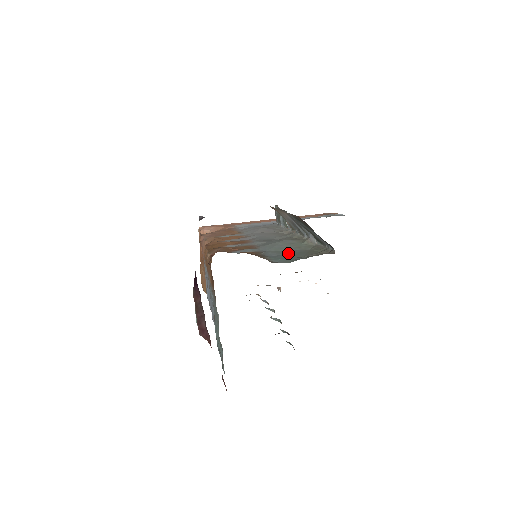
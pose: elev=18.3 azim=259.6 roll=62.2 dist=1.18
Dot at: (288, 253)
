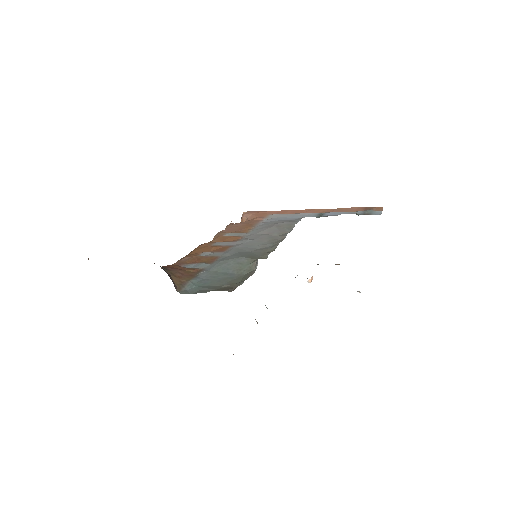
Dot at: (218, 277)
